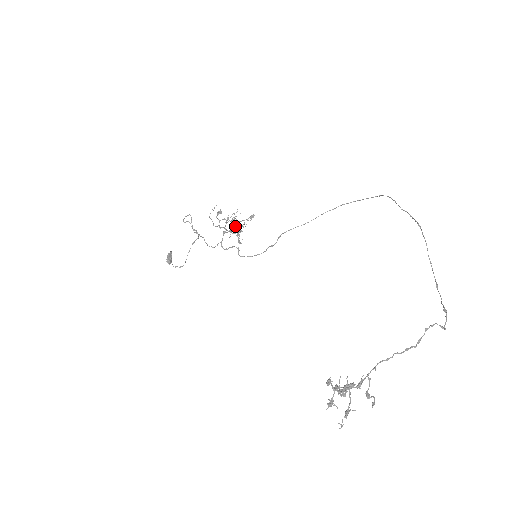
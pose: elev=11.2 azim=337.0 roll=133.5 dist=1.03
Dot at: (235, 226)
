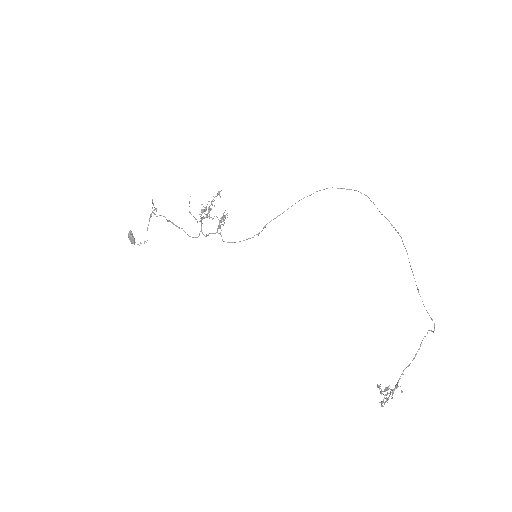
Dot at: (208, 209)
